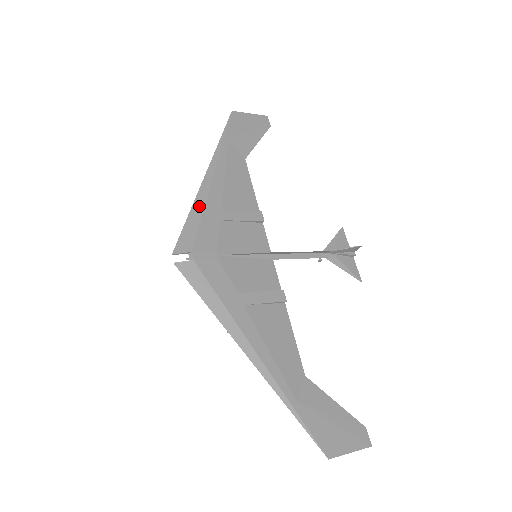
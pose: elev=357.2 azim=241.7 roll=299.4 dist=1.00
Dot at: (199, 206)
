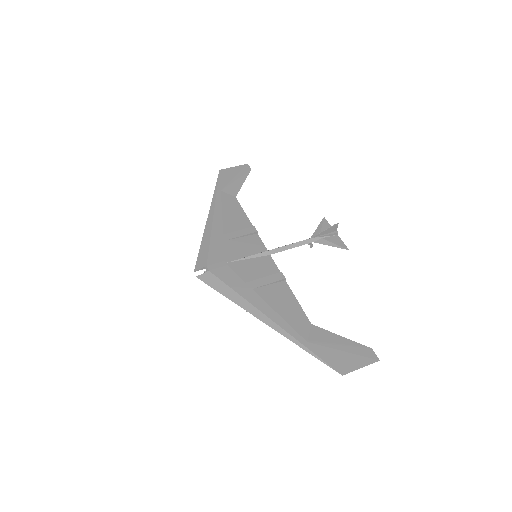
Dot at: (207, 237)
